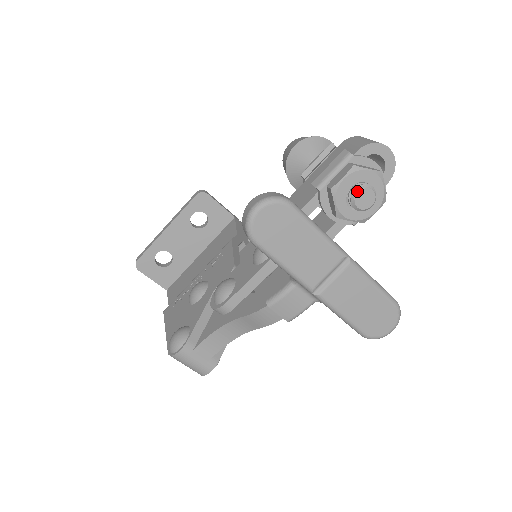
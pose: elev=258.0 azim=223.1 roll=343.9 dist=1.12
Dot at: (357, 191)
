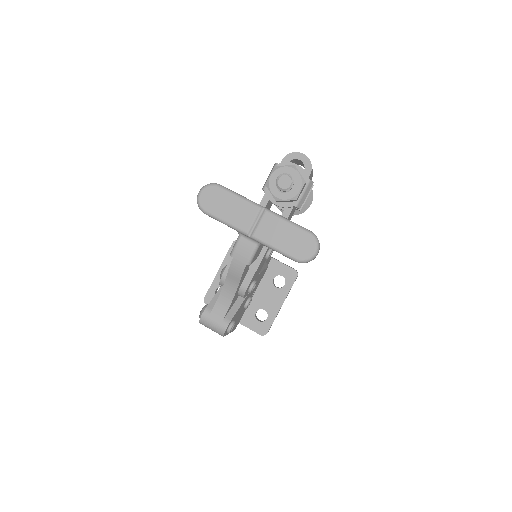
Dot at: (278, 179)
